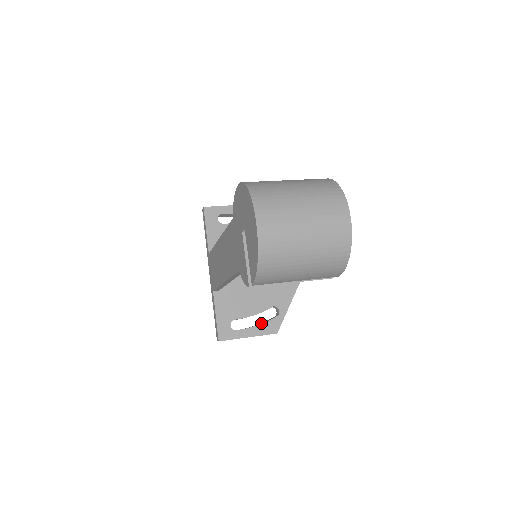
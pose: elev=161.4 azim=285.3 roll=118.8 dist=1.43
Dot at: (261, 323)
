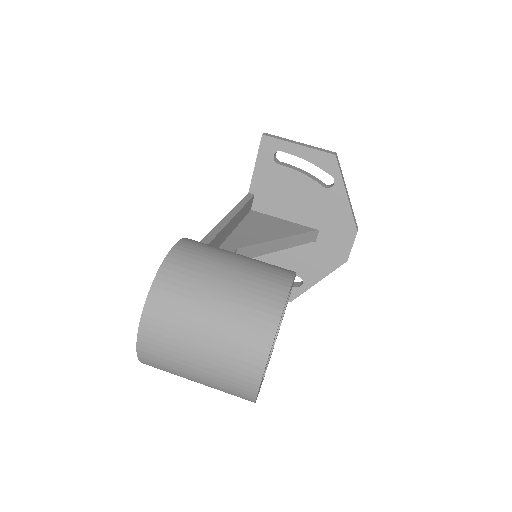
Dot at: occluded
